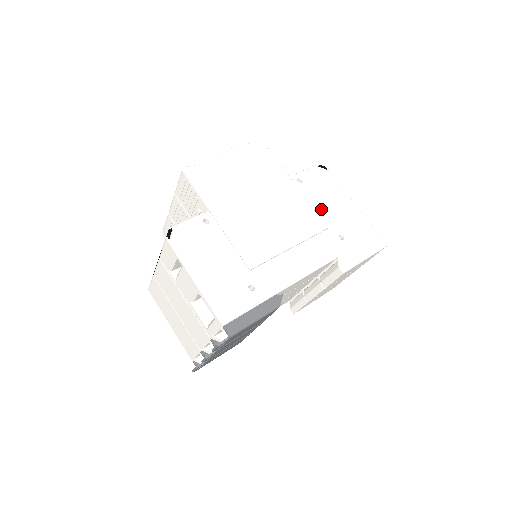
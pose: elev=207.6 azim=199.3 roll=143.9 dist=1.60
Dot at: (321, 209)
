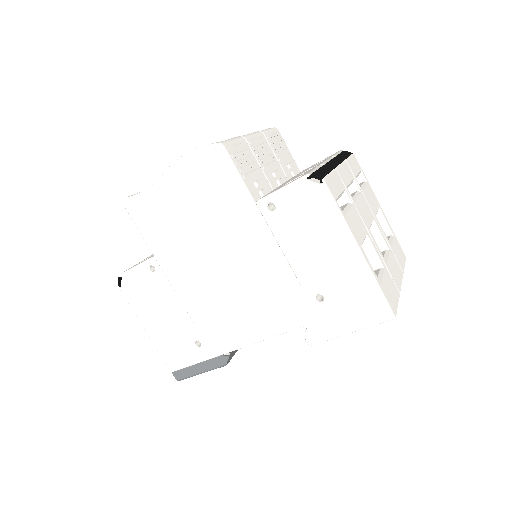
Dot at: (295, 256)
